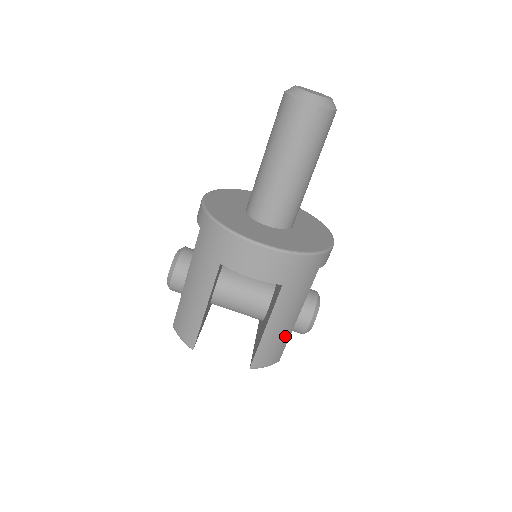
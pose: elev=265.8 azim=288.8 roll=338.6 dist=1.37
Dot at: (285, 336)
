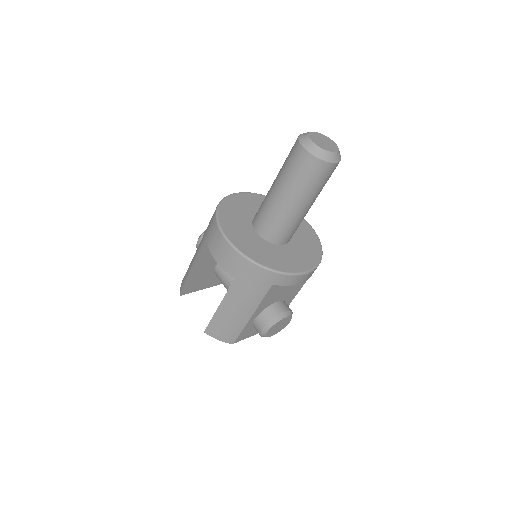
Dot at: (237, 325)
